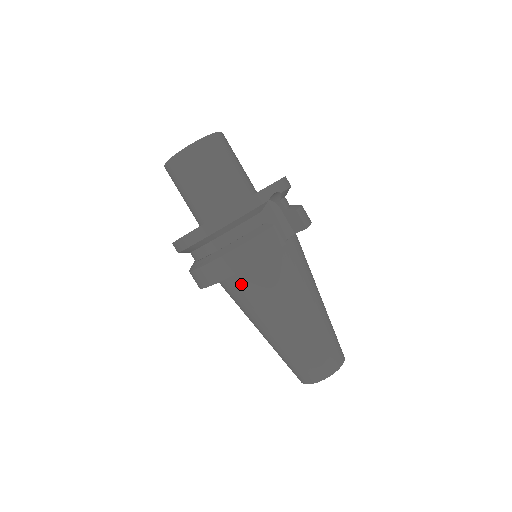
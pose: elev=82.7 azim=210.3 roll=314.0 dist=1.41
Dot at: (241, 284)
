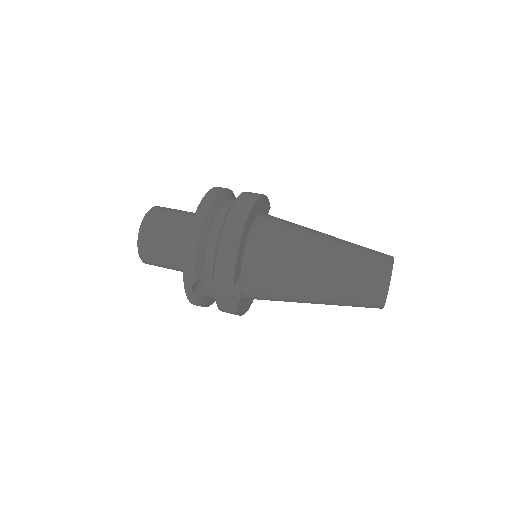
Dot at: (269, 220)
